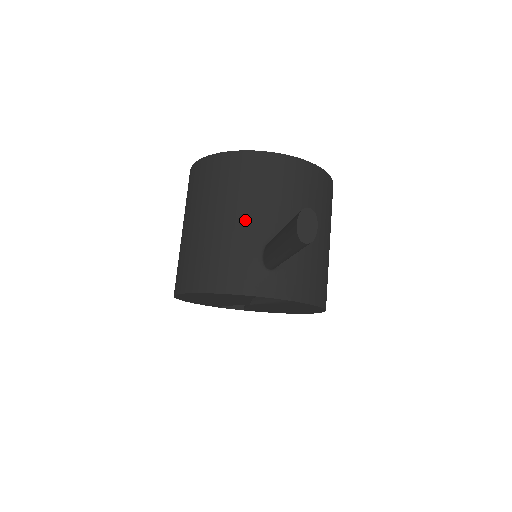
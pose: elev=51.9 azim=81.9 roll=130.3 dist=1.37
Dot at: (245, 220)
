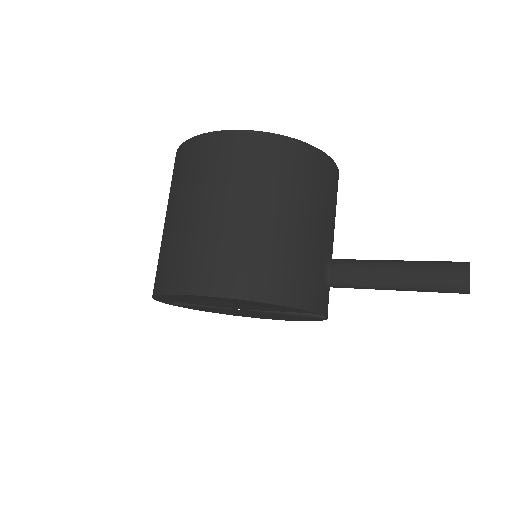
Dot at: (319, 229)
